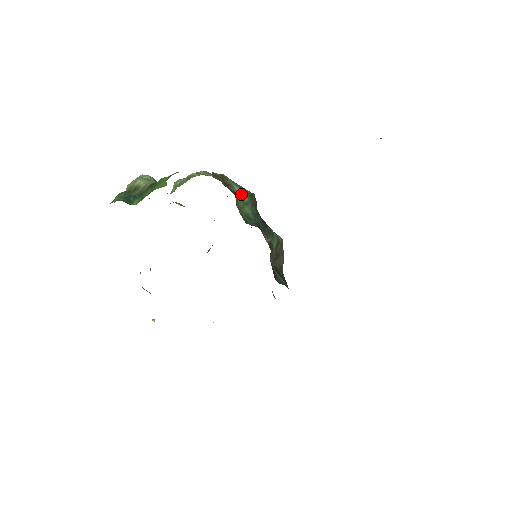
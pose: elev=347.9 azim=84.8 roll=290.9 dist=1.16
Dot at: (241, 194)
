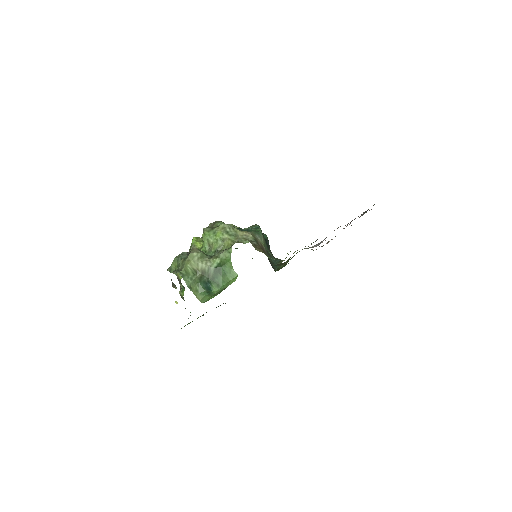
Dot at: (262, 242)
